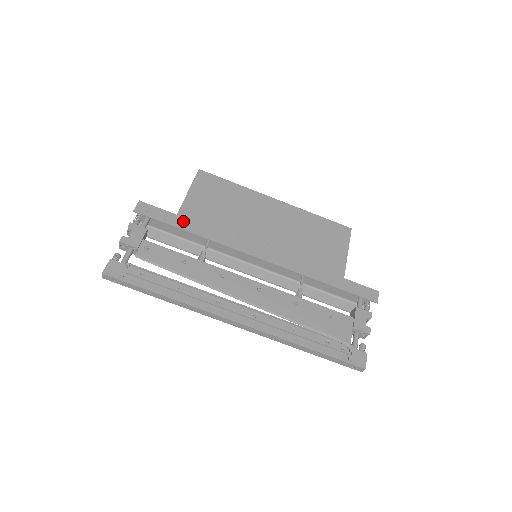
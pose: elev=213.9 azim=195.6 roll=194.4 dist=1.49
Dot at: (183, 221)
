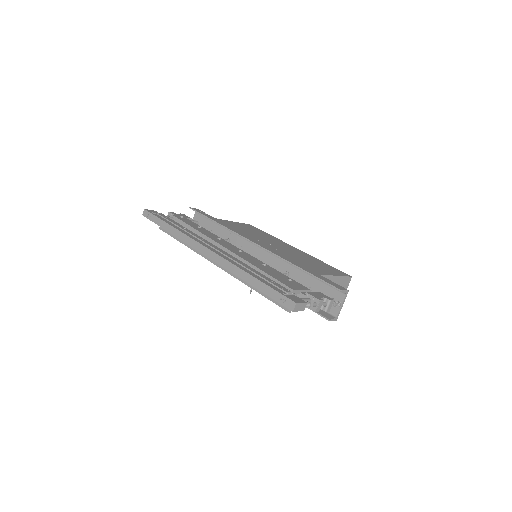
Dot at: (216, 220)
